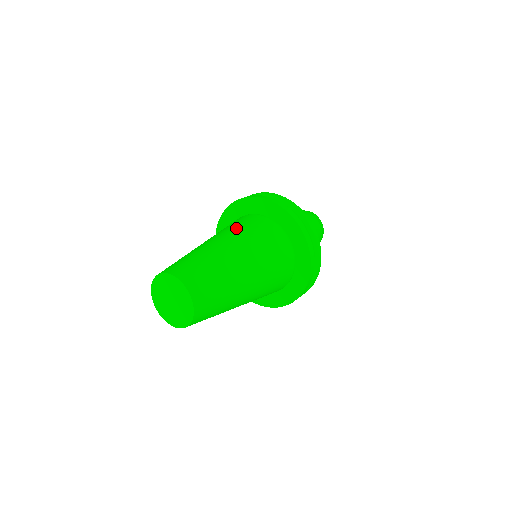
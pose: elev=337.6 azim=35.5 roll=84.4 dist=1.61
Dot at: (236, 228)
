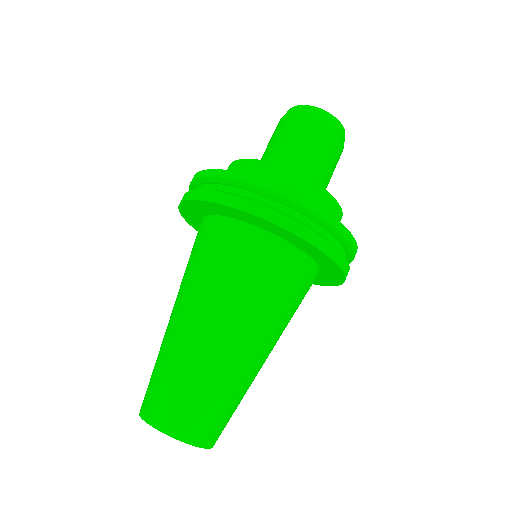
Dot at: (187, 270)
